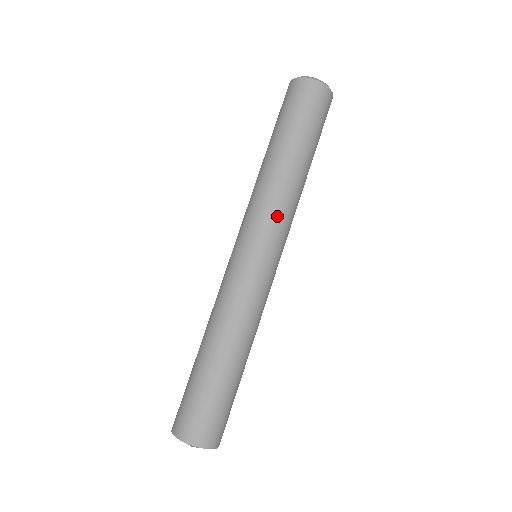
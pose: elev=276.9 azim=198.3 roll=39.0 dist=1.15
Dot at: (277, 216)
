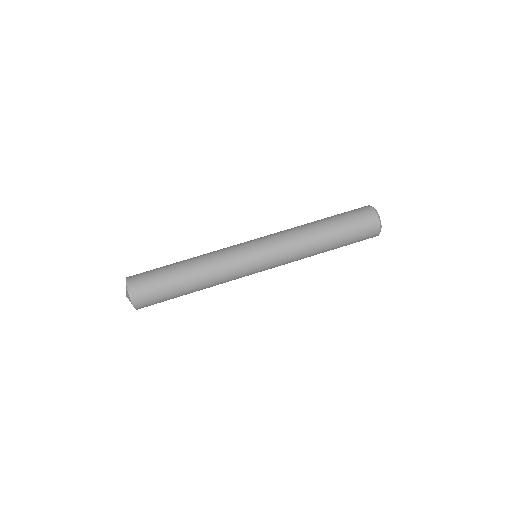
Dot at: (286, 250)
